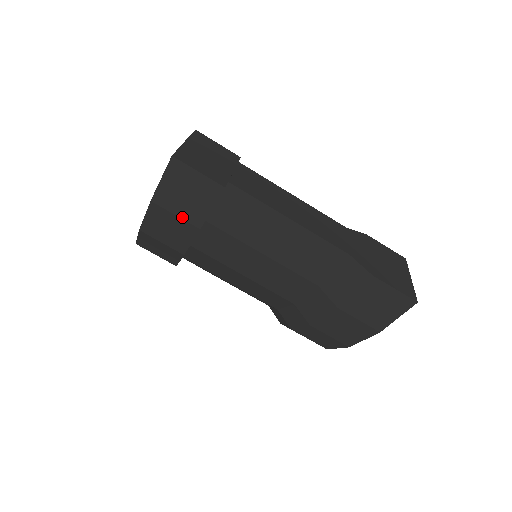
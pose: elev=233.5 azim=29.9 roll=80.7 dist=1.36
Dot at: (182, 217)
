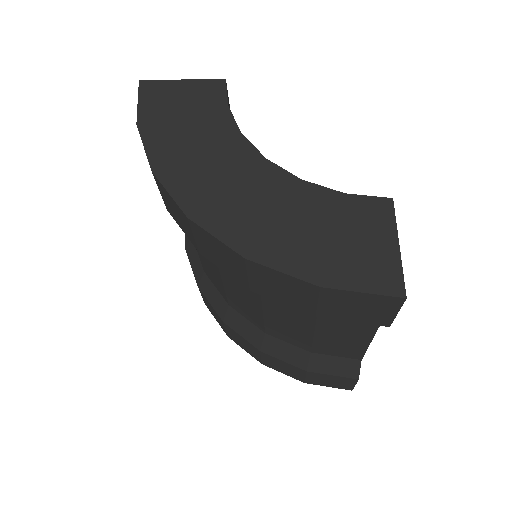
Dot at: (320, 306)
